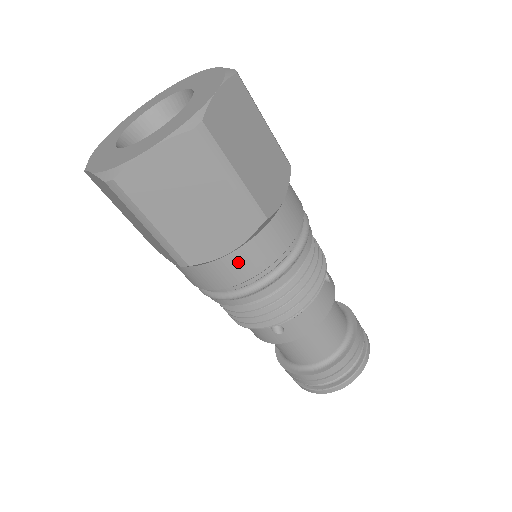
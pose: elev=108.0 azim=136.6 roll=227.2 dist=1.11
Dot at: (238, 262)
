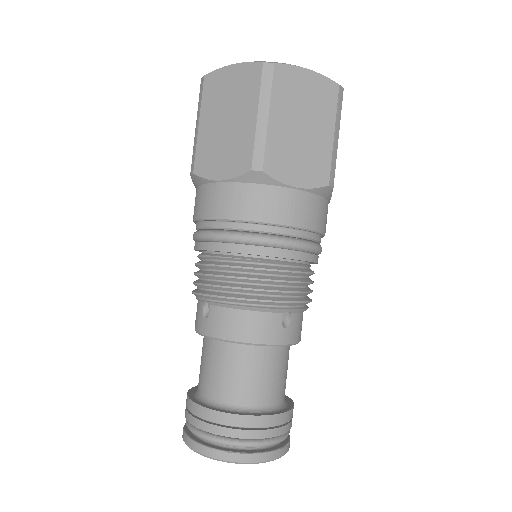
Dot at: (221, 195)
